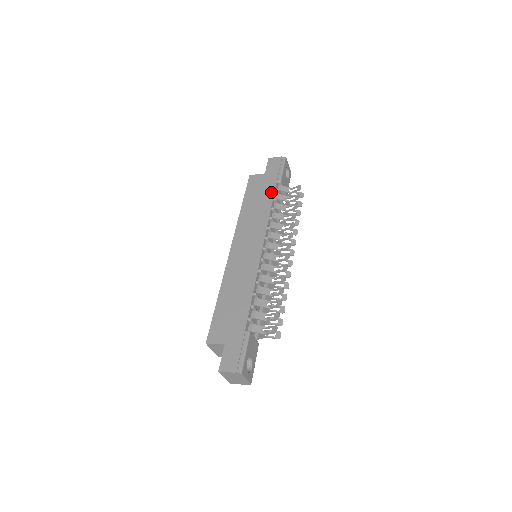
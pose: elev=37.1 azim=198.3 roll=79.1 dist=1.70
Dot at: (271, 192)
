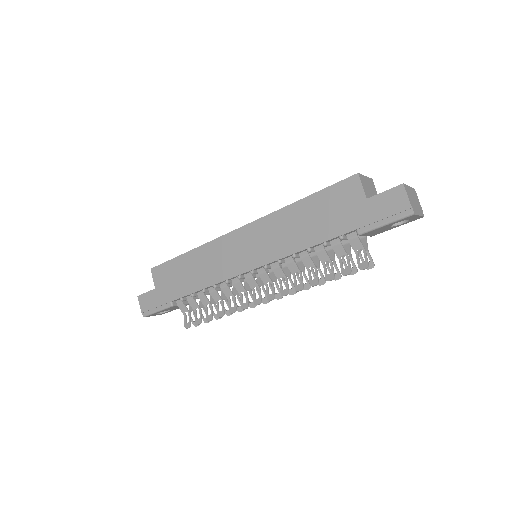
Dot at: (332, 233)
